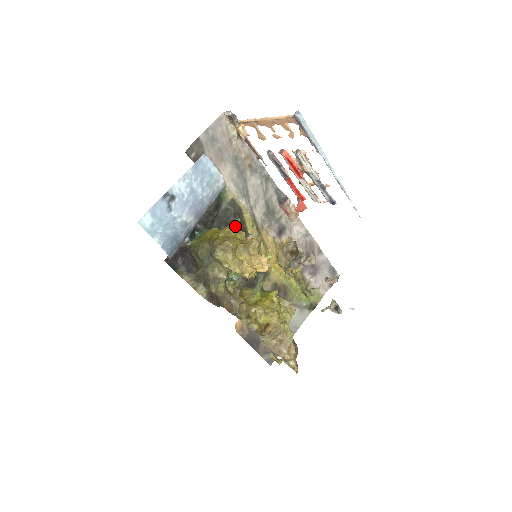
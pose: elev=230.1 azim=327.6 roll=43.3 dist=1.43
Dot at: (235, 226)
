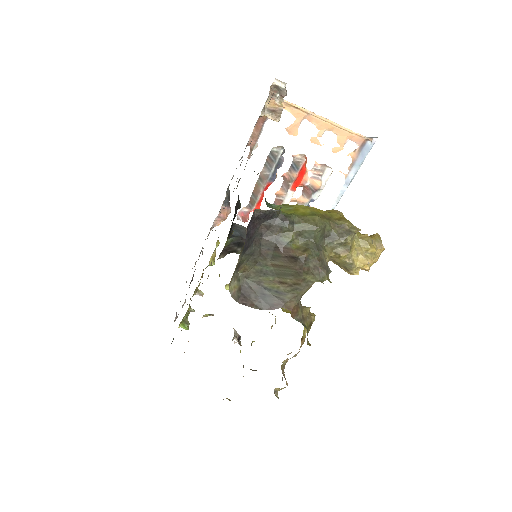
Dot at: occluded
